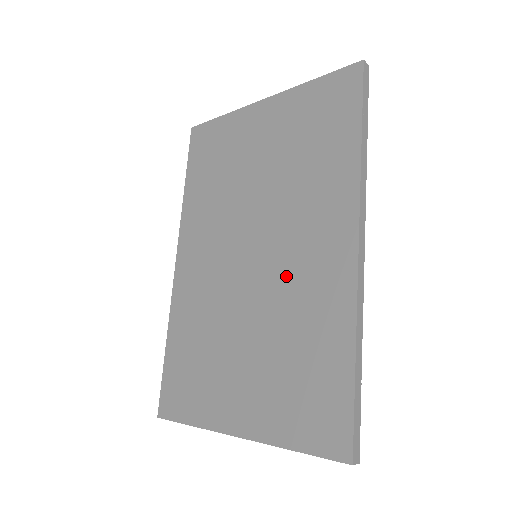
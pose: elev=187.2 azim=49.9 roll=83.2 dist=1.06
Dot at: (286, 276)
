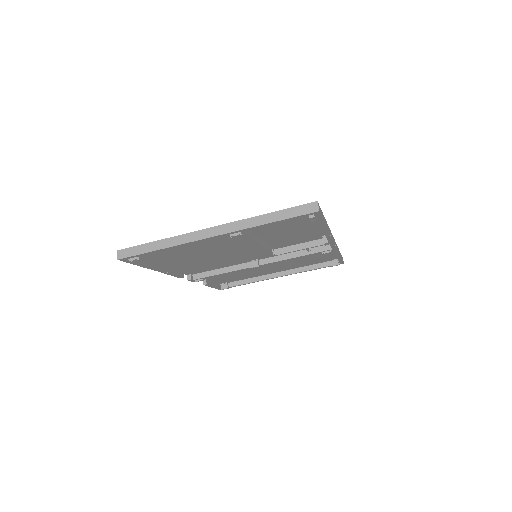
Dot at: occluded
